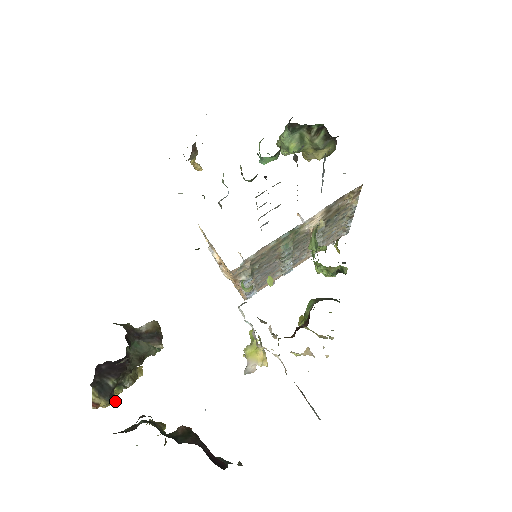
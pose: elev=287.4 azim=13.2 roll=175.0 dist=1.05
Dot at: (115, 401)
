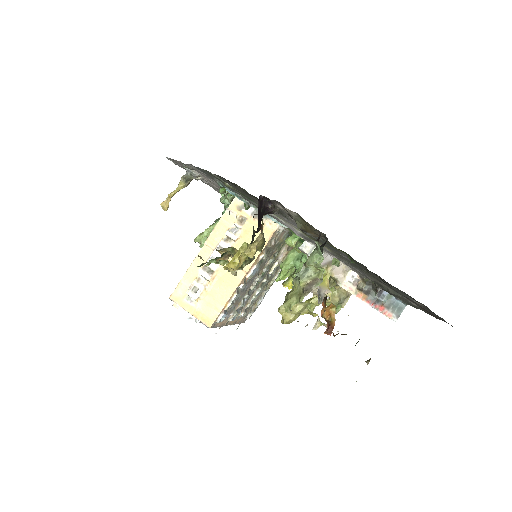
Dot at: occluded
